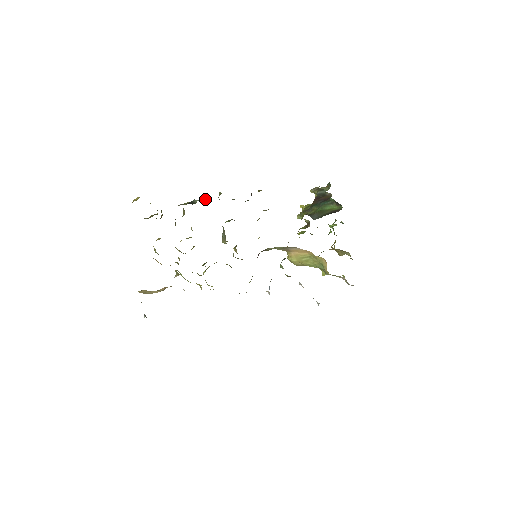
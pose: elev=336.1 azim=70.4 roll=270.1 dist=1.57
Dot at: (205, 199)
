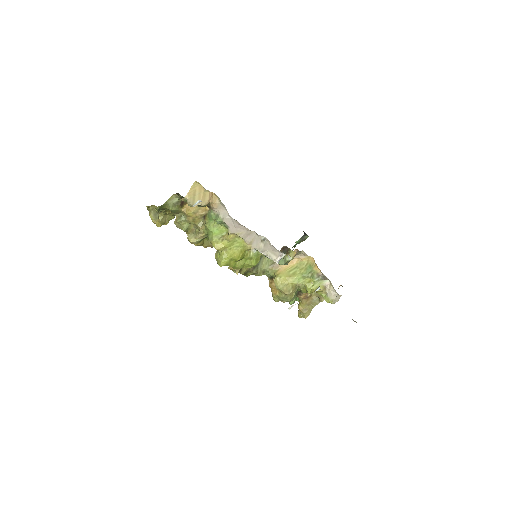
Dot at: occluded
